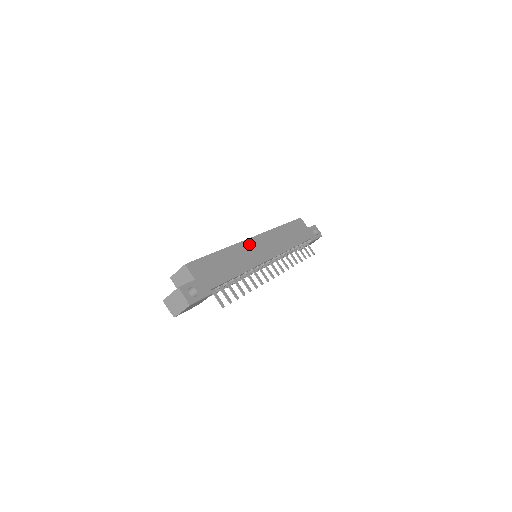
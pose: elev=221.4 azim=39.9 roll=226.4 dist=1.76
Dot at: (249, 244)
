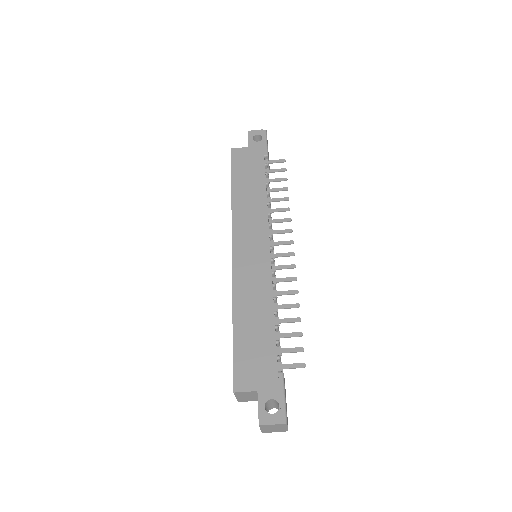
Dot at: (239, 266)
